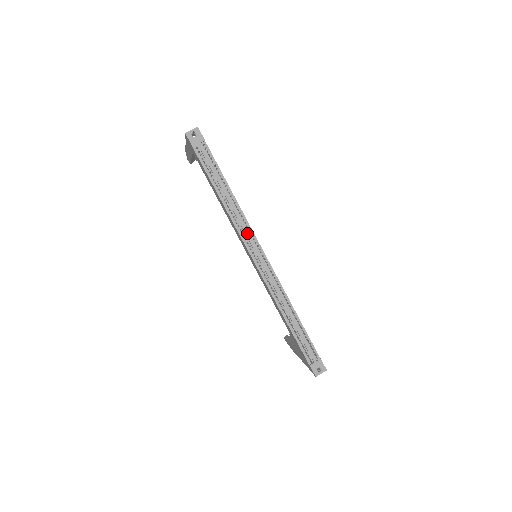
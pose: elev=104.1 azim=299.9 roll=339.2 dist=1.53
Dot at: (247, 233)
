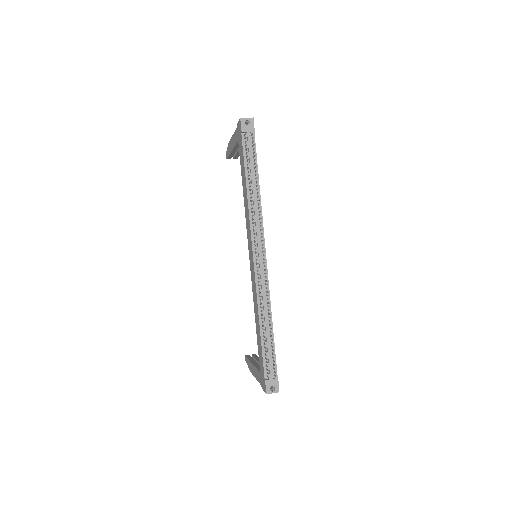
Dot at: (258, 229)
